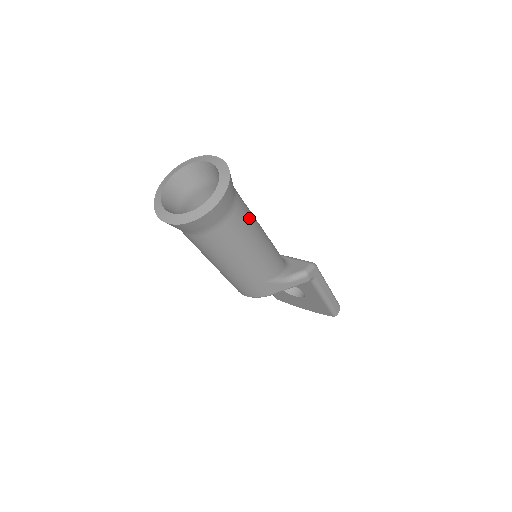
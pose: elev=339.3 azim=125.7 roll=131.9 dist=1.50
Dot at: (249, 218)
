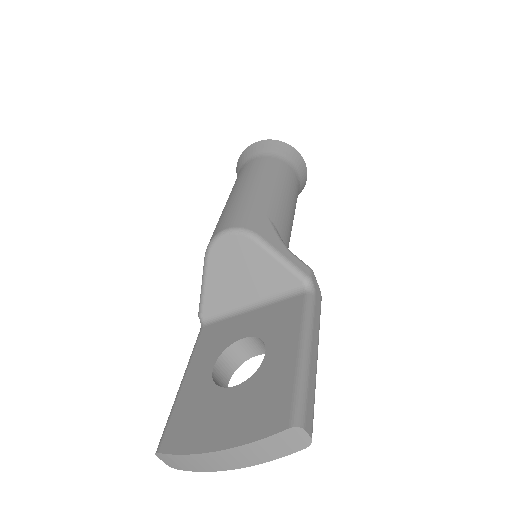
Dot at: (296, 199)
